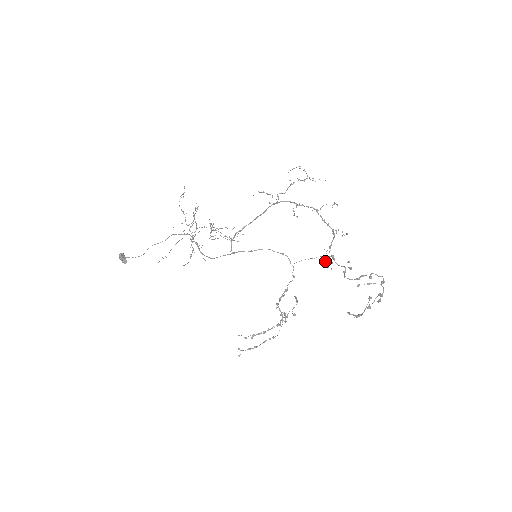
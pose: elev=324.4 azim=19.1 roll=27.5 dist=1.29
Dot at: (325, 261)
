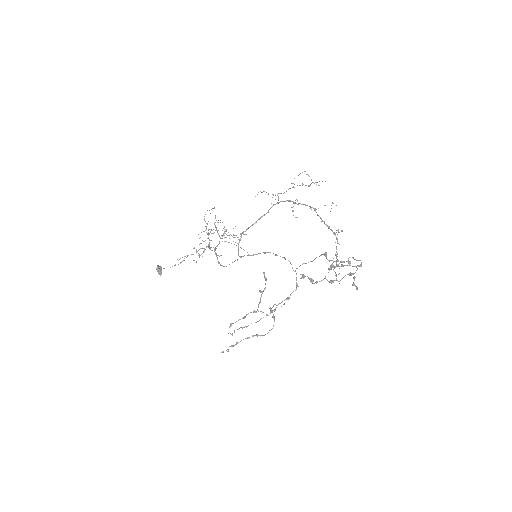
Dot at: (336, 276)
